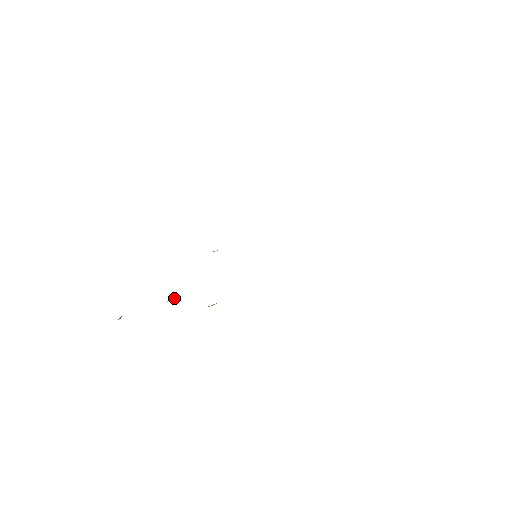
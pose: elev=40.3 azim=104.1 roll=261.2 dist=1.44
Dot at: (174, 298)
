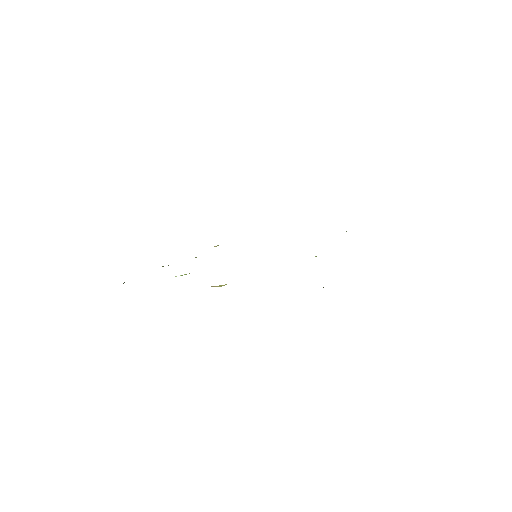
Dot at: (182, 275)
